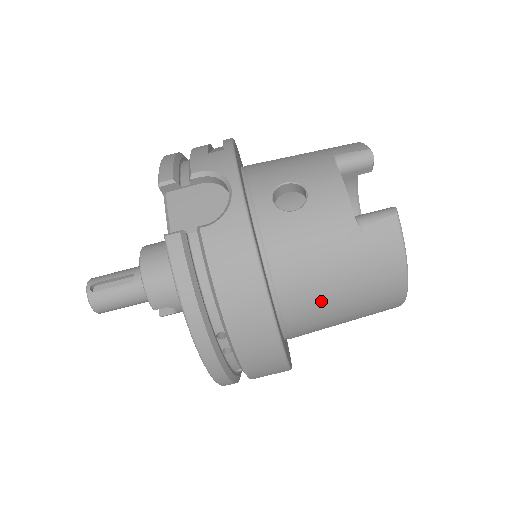
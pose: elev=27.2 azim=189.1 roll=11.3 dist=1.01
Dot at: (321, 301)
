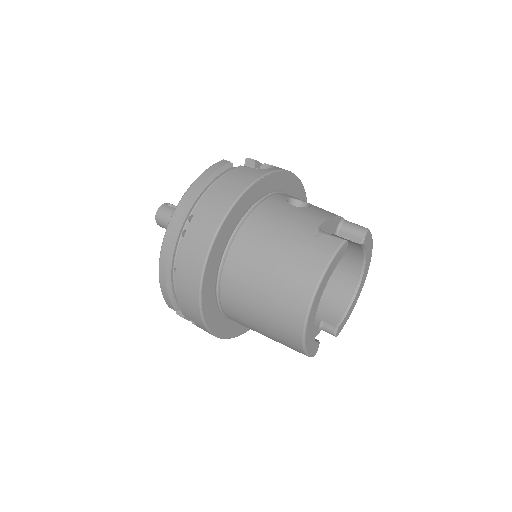
Dot at: (257, 256)
